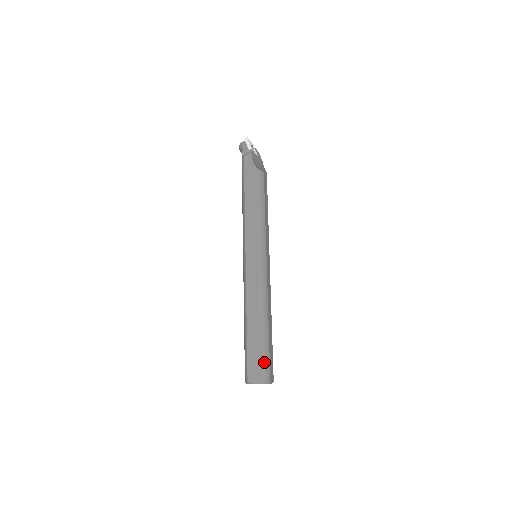
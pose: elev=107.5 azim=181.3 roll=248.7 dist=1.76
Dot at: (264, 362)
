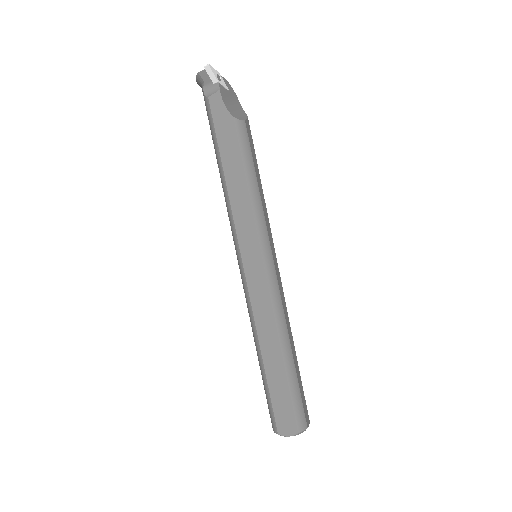
Dot at: (296, 408)
